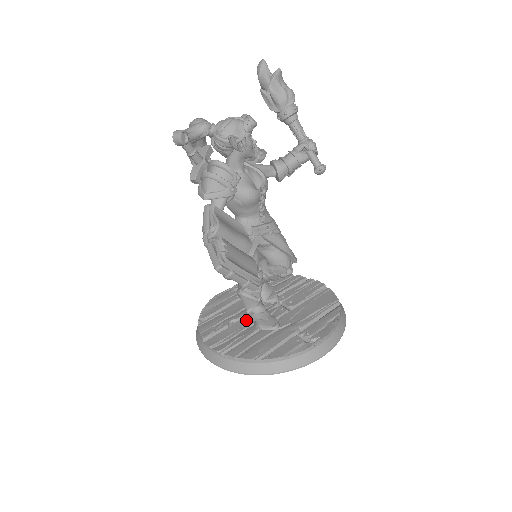
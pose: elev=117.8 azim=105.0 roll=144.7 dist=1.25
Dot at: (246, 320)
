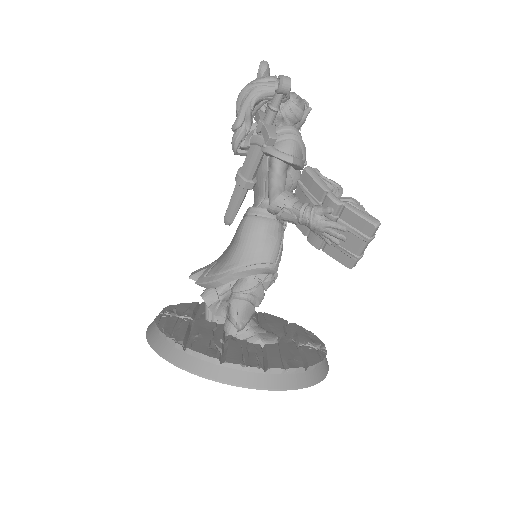
Dot at: (234, 339)
